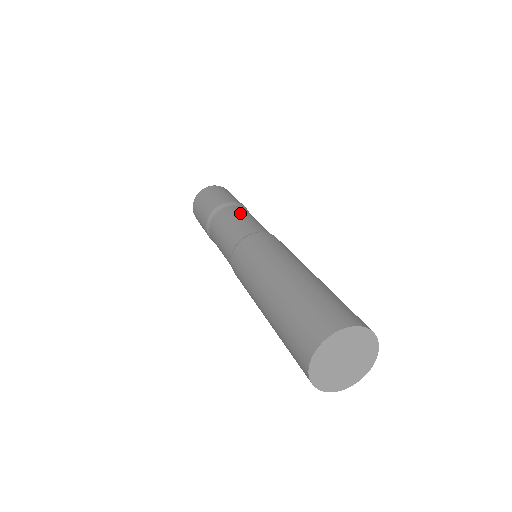
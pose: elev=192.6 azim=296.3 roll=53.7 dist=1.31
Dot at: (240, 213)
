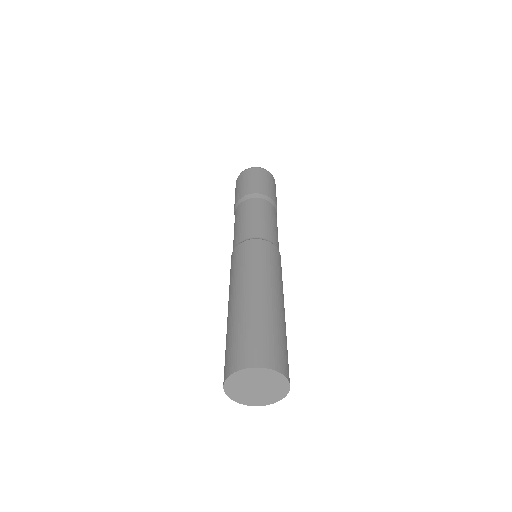
Dot at: (251, 210)
